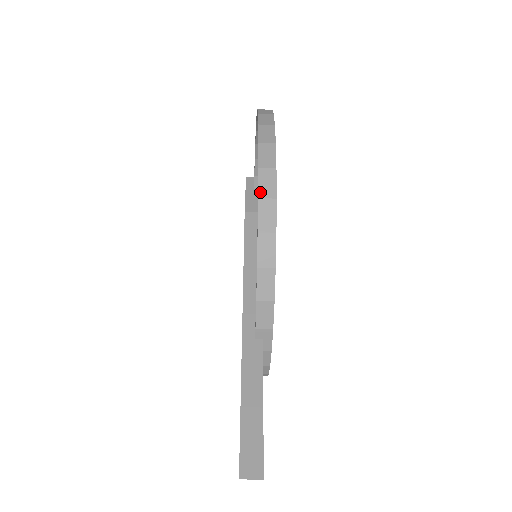
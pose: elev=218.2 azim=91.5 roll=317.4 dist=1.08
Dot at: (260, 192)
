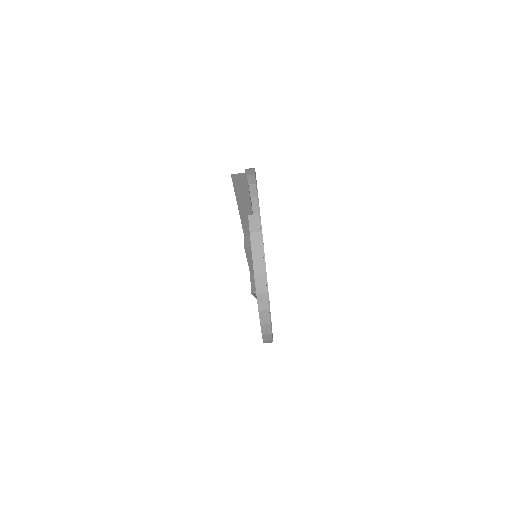
Dot at: occluded
